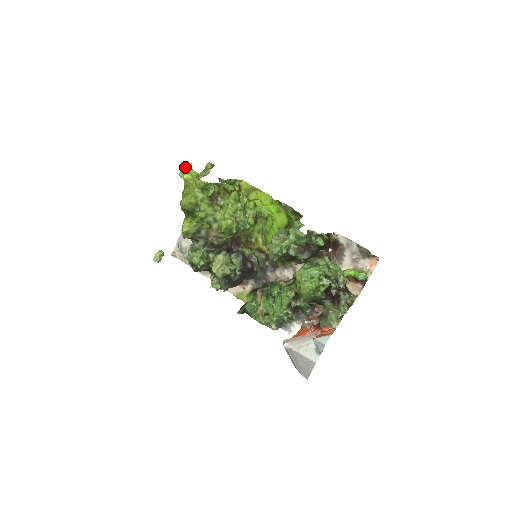
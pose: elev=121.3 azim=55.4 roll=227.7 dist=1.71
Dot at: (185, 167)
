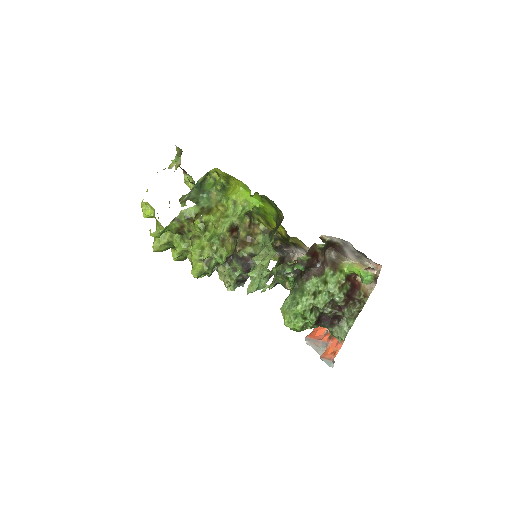
Dot at: occluded
